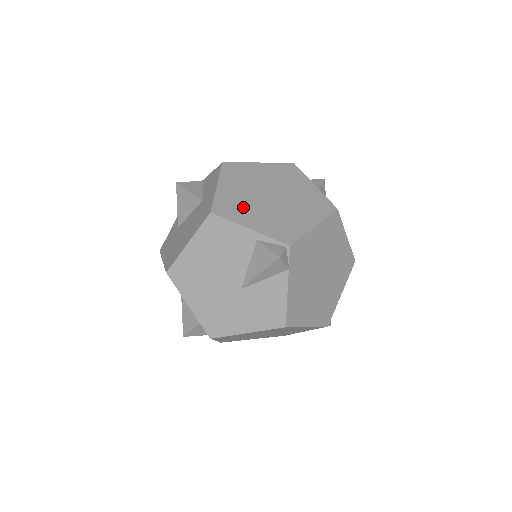
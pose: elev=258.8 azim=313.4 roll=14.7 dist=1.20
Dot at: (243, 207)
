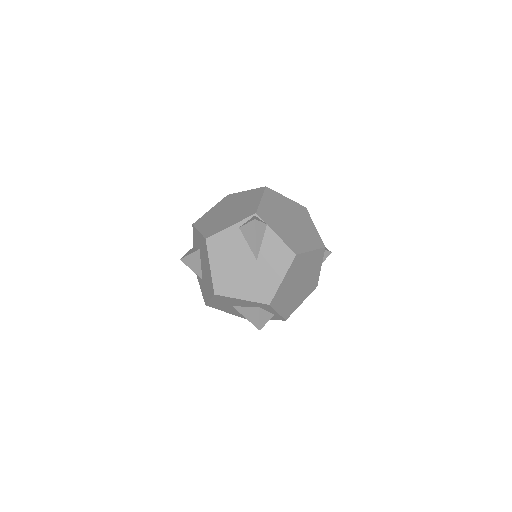
Dot at: (219, 225)
